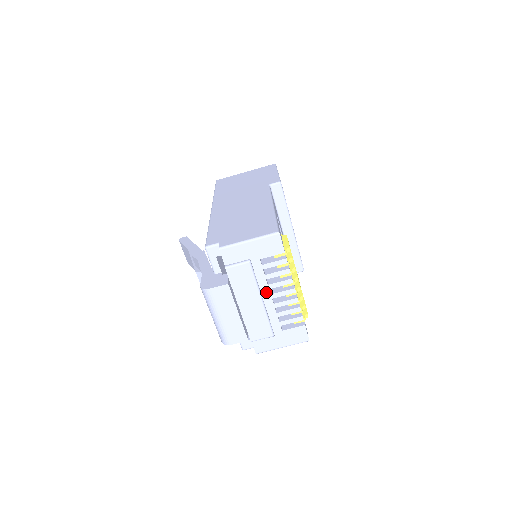
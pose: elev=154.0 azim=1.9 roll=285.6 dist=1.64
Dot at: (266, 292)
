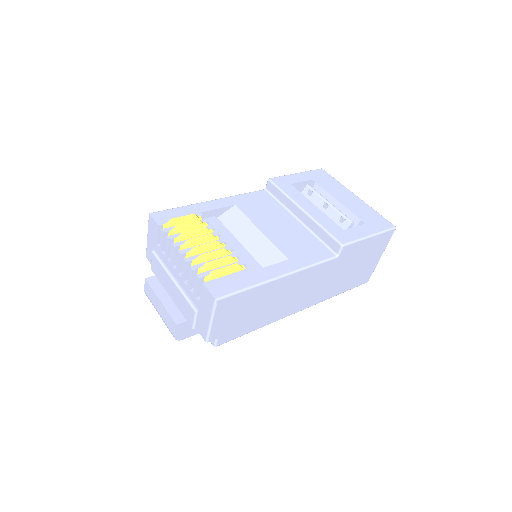
Dot at: (173, 270)
